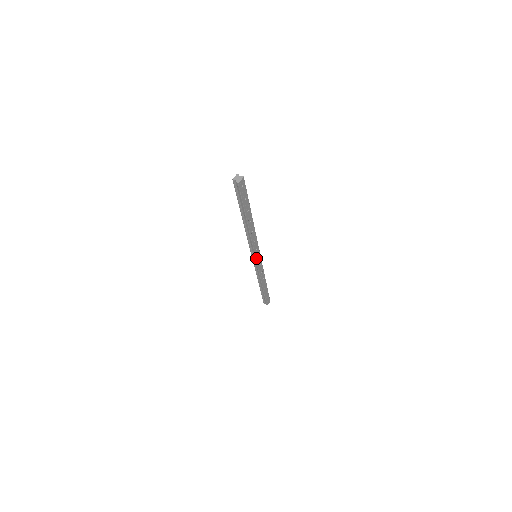
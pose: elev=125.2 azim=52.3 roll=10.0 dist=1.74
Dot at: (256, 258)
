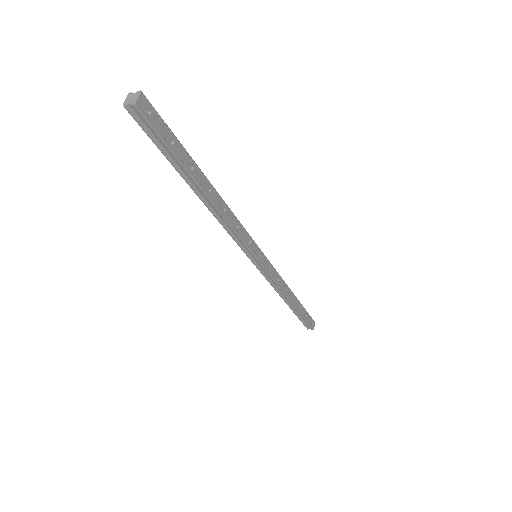
Dot at: (257, 258)
